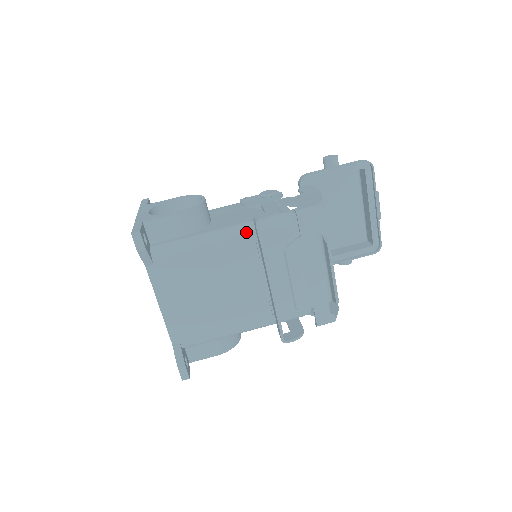
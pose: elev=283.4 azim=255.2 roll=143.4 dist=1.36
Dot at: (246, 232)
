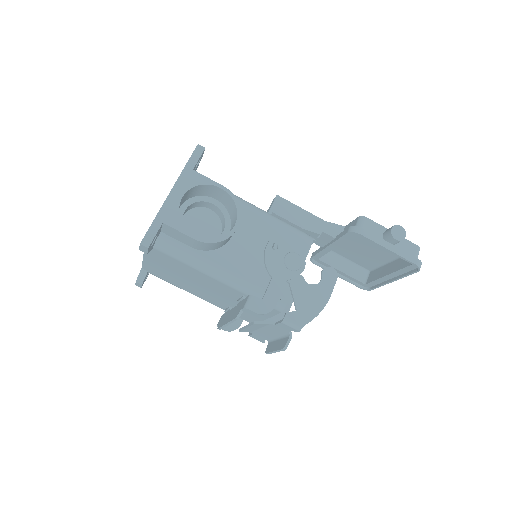
Dot at: (240, 289)
